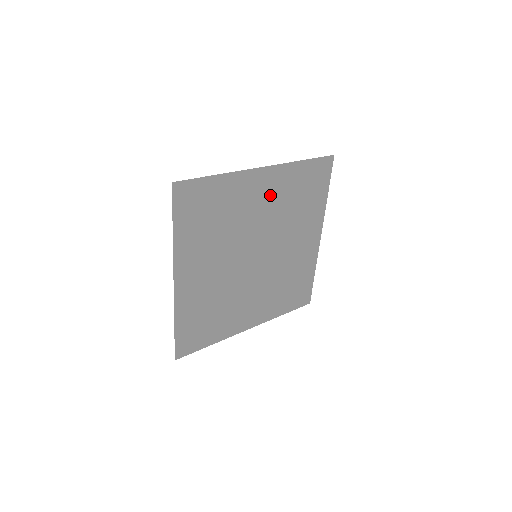
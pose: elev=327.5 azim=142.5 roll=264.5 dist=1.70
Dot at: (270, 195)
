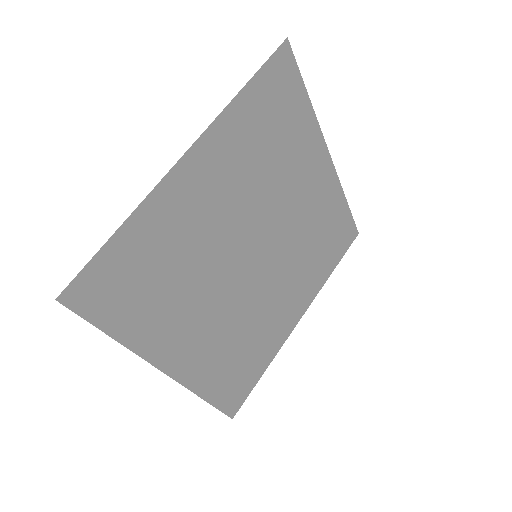
Dot at: (223, 177)
